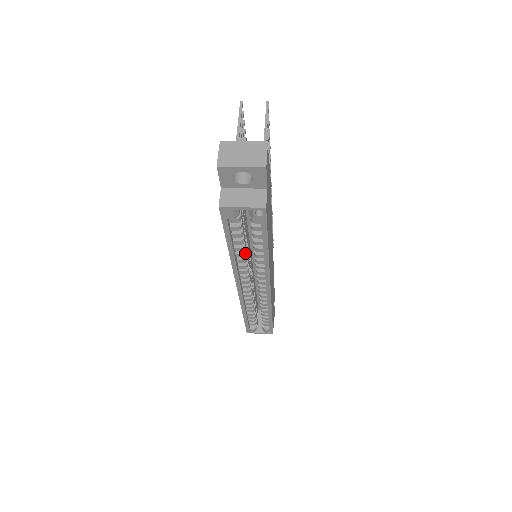
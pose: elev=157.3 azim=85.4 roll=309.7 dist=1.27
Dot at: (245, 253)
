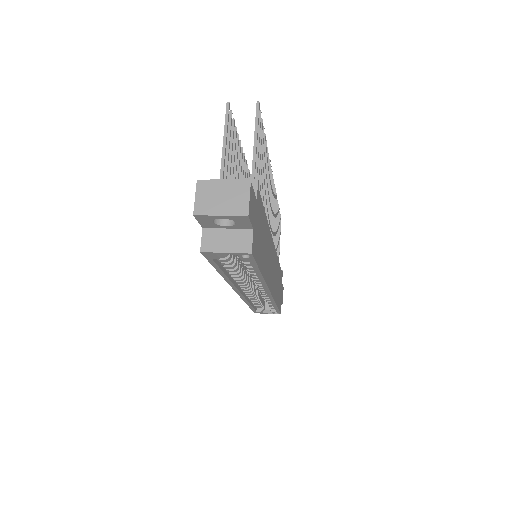
Dot at: (239, 272)
